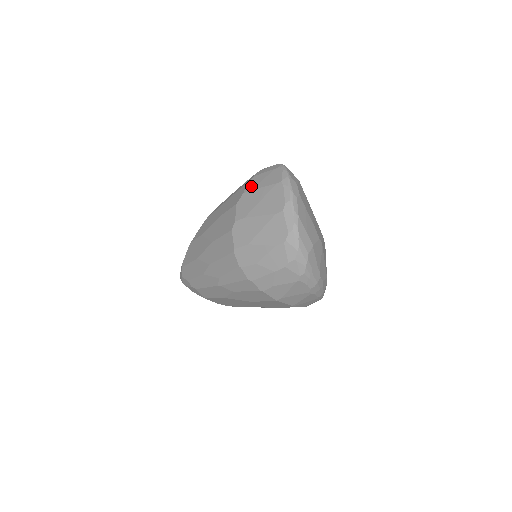
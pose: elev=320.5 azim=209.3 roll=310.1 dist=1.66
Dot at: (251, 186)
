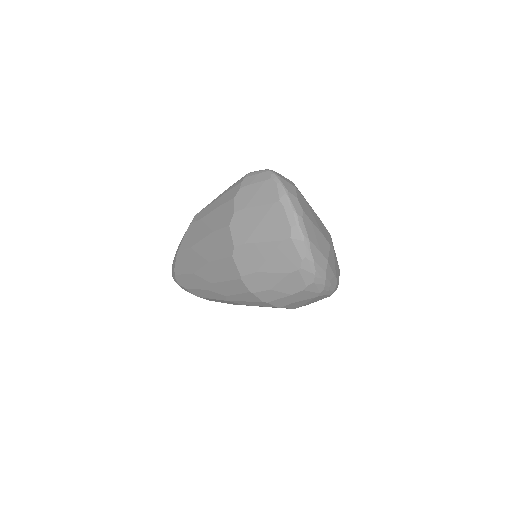
Dot at: (241, 203)
